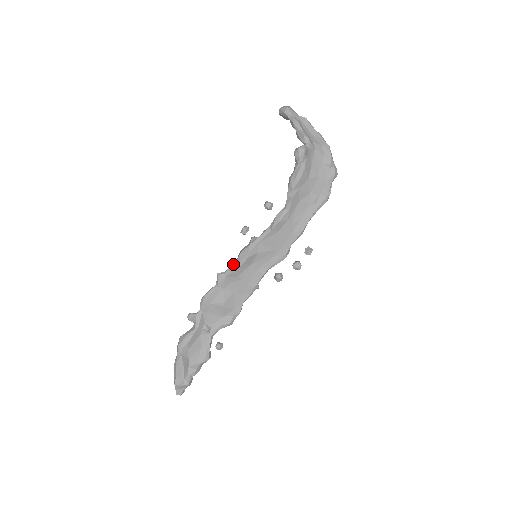
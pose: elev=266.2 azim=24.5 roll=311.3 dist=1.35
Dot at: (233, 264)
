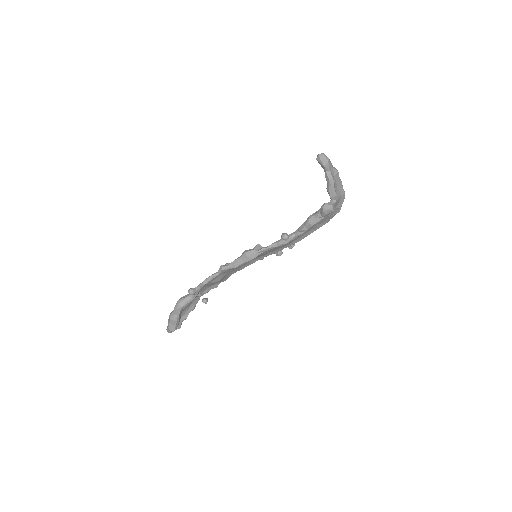
Dot at: (238, 263)
